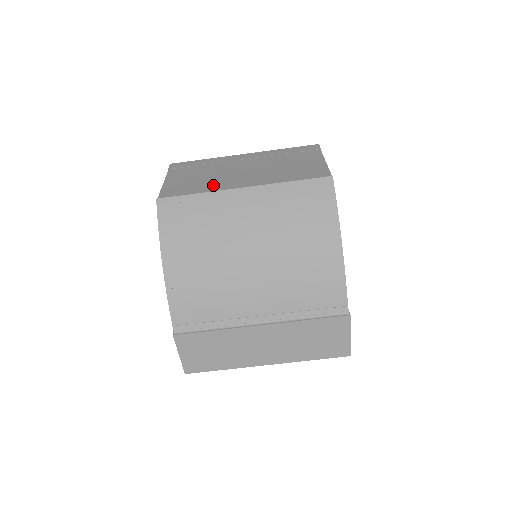
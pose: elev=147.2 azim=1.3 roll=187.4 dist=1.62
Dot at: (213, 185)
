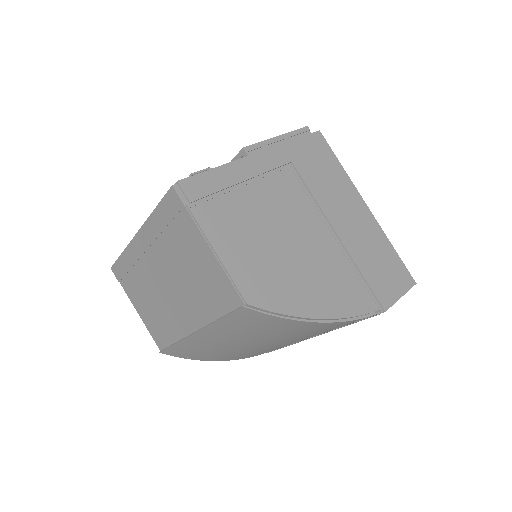
Dot at: (170, 322)
